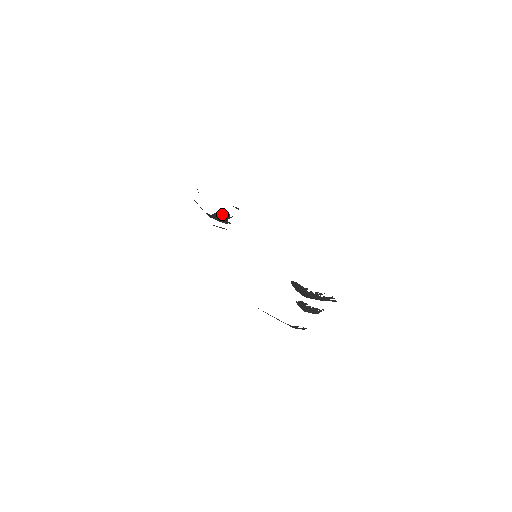
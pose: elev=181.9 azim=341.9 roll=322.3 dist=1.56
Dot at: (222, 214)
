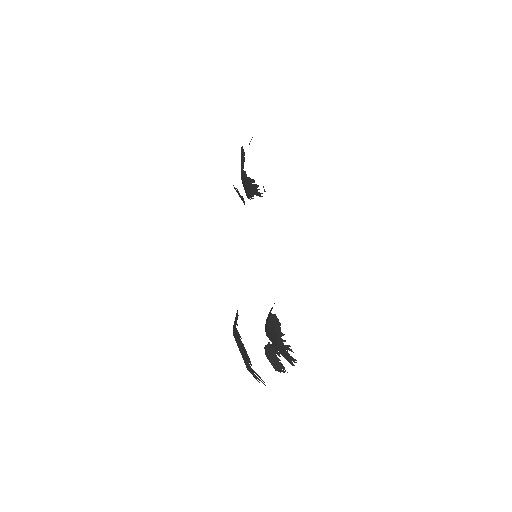
Dot at: (257, 186)
